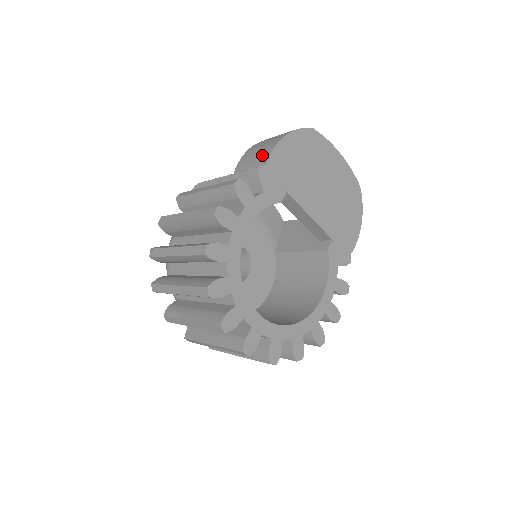
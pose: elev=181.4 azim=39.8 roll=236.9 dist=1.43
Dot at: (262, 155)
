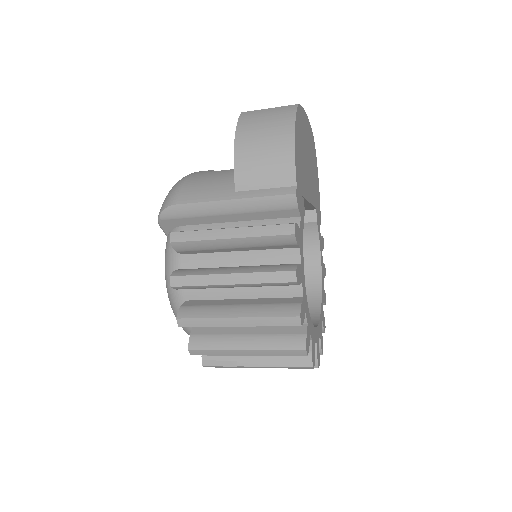
Dot at: (279, 170)
